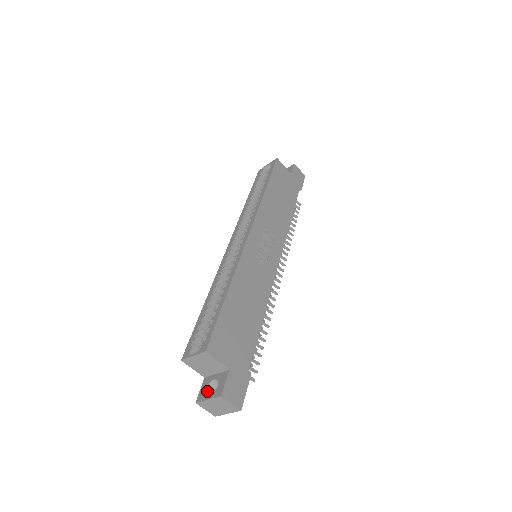
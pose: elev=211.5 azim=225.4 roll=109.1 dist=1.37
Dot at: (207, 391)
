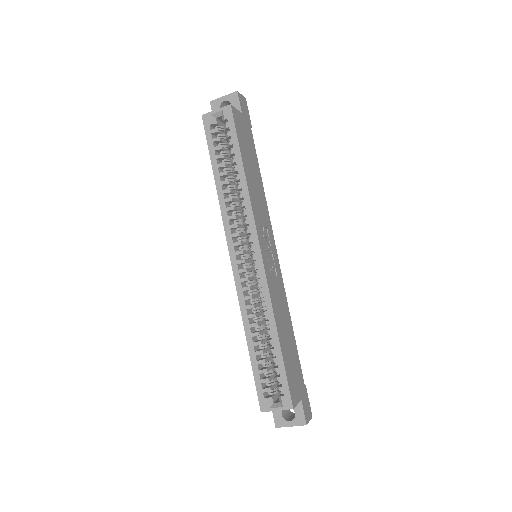
Dot at: (283, 417)
